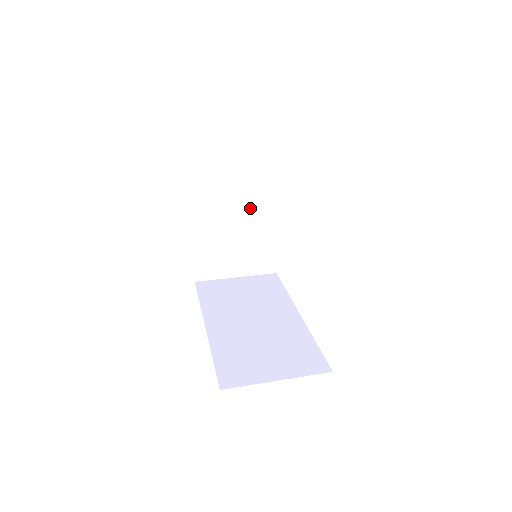
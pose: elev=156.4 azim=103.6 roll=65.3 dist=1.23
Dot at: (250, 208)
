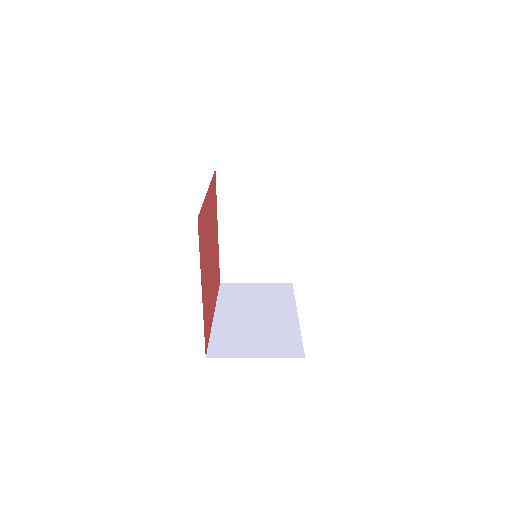
Dot at: (267, 221)
